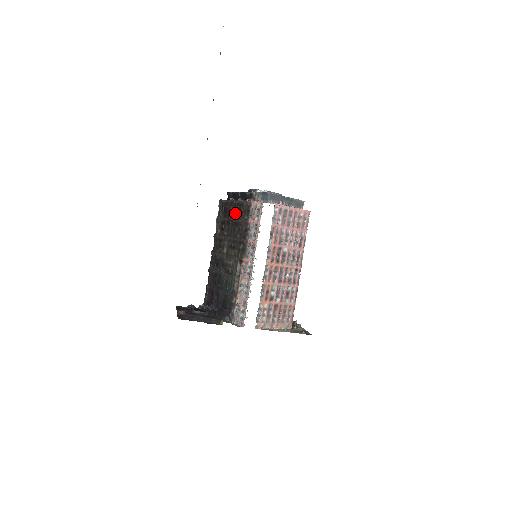
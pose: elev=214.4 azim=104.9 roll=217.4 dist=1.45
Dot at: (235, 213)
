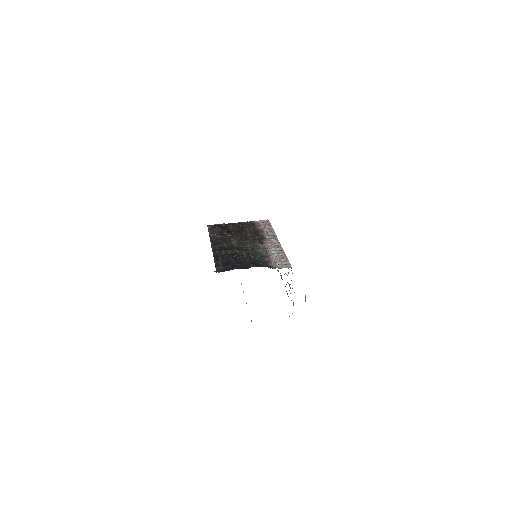
Dot at: (237, 227)
